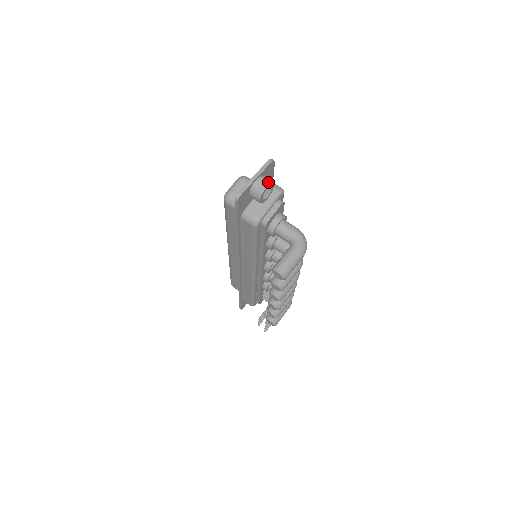
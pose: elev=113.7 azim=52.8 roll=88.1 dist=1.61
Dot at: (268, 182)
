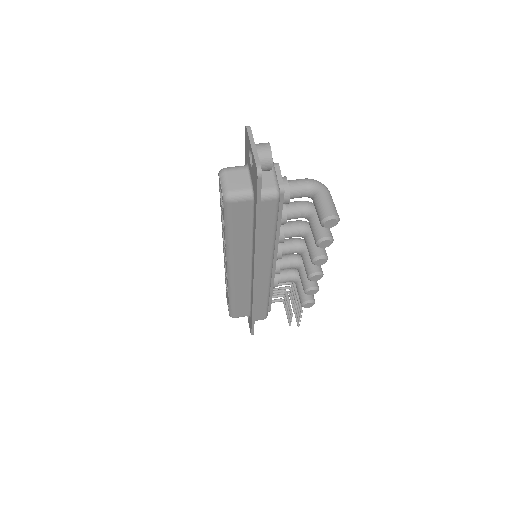
Dot at: (266, 144)
